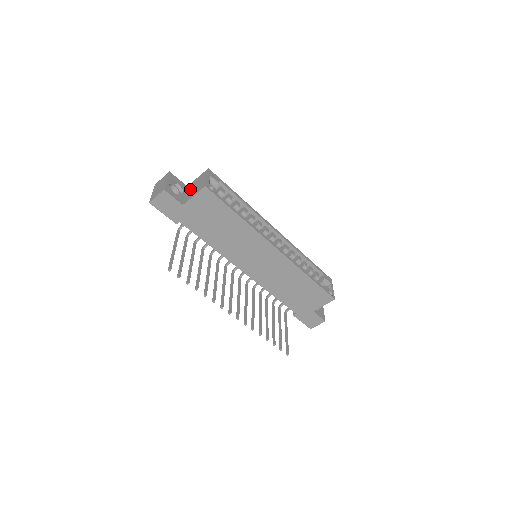
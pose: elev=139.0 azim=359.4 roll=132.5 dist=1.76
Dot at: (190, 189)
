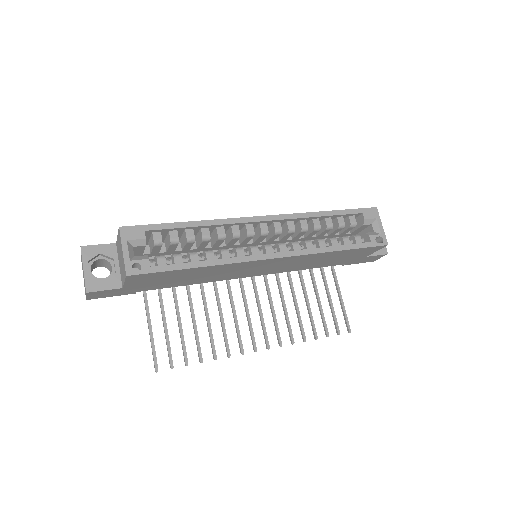
Dot at: occluded
